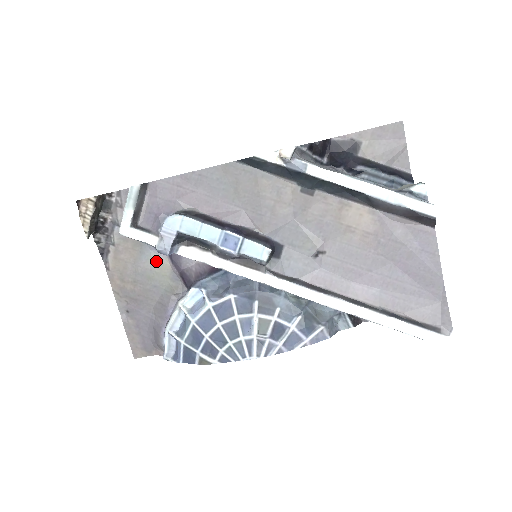
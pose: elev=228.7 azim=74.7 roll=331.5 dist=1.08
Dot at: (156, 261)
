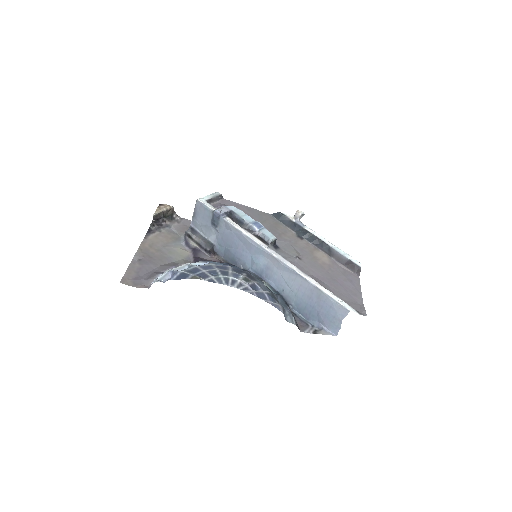
Dot at: (181, 248)
